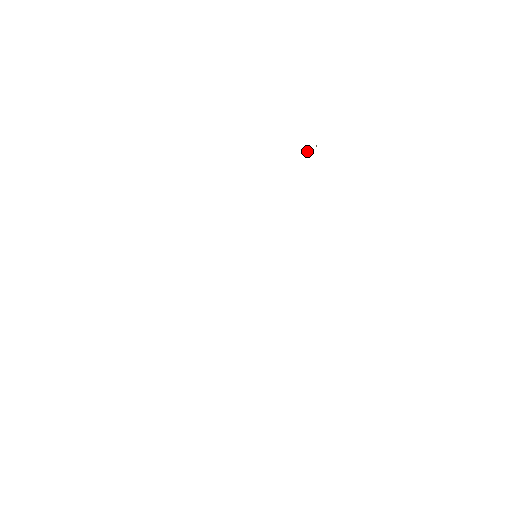
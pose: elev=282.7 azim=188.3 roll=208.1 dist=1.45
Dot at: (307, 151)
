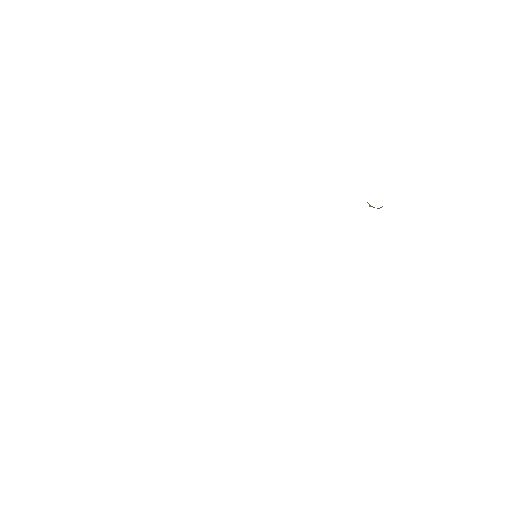
Dot at: (370, 206)
